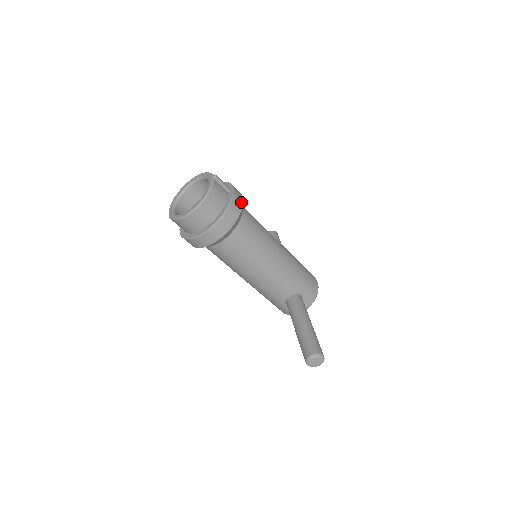
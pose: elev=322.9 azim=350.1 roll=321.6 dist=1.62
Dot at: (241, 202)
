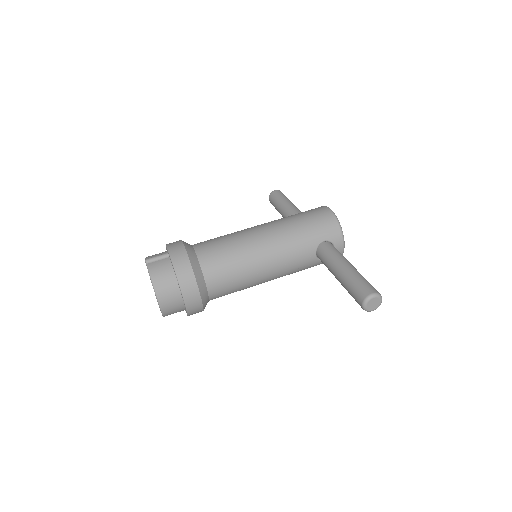
Dot at: (183, 254)
